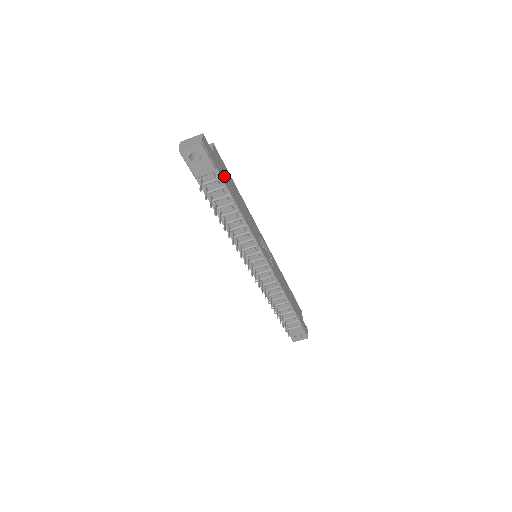
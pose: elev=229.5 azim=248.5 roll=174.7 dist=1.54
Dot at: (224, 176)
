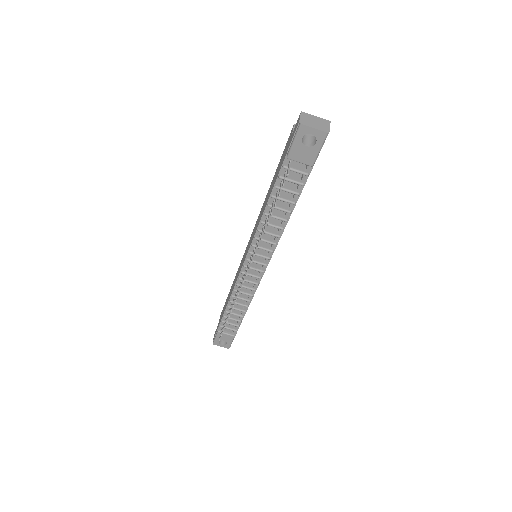
Dot at: occluded
